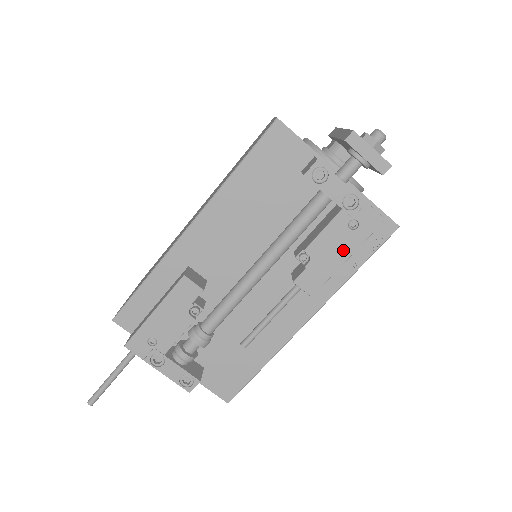
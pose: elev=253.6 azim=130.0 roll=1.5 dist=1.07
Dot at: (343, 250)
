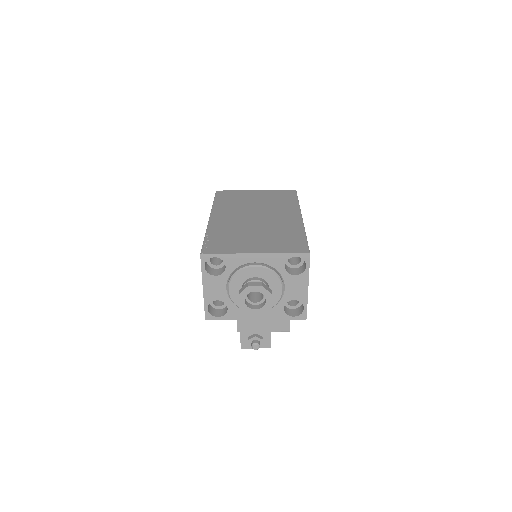
Dot at: occluded
